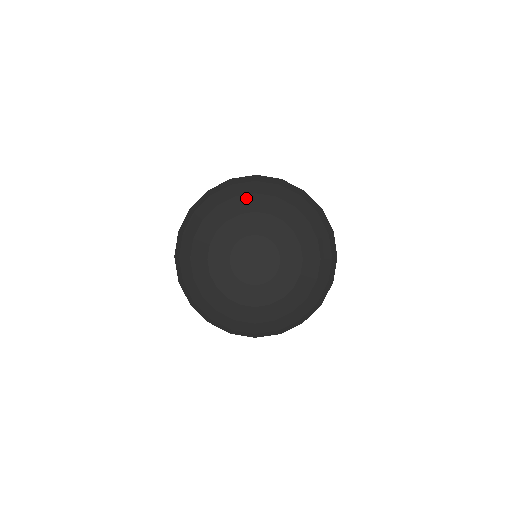
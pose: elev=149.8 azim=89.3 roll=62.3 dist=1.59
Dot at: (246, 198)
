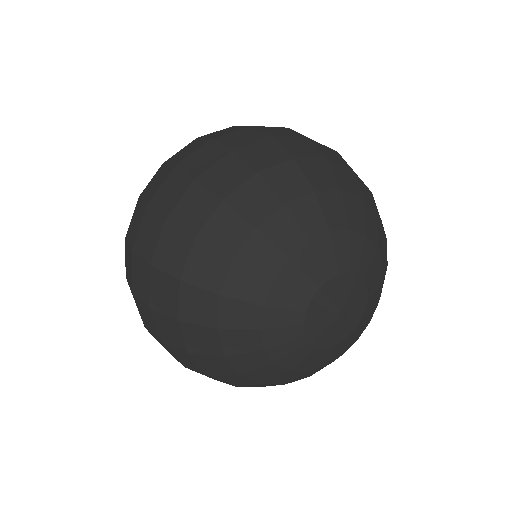
Dot at: (276, 222)
